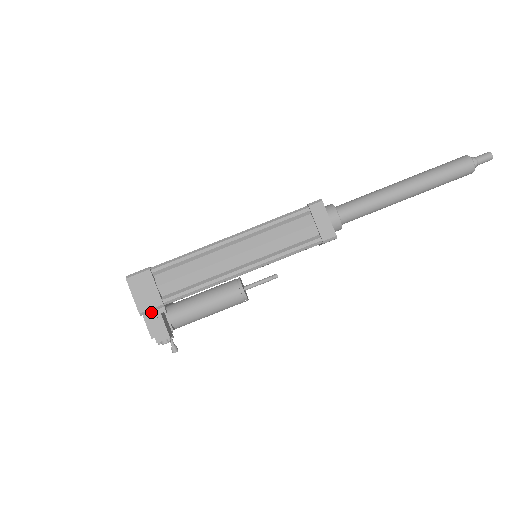
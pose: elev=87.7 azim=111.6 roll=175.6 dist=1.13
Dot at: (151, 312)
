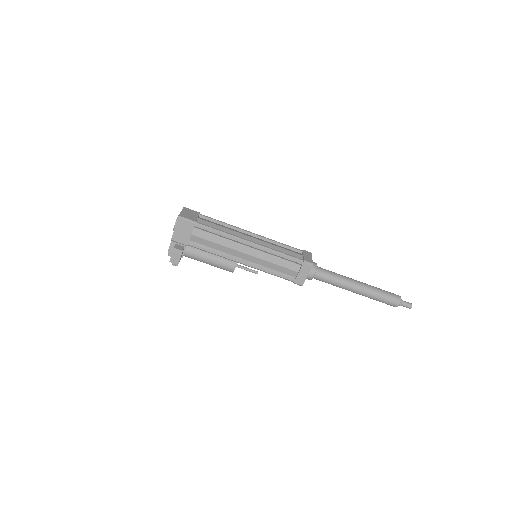
Dot at: occluded
